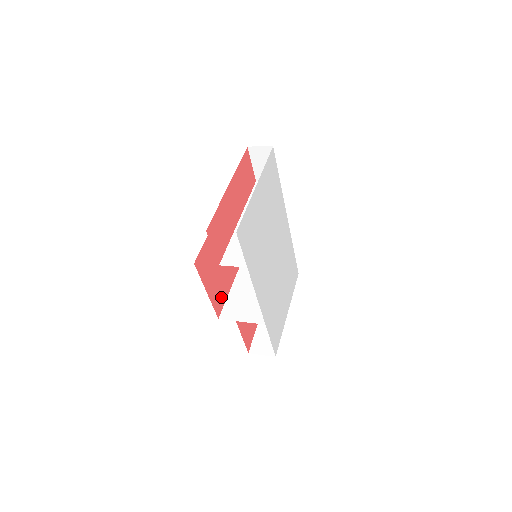
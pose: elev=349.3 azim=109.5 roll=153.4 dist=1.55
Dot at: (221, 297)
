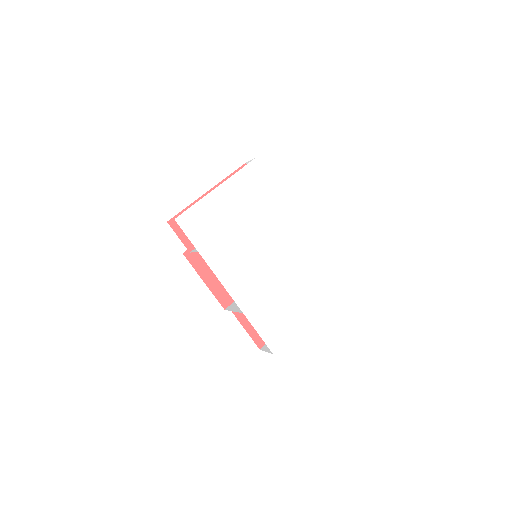
Dot at: occluded
